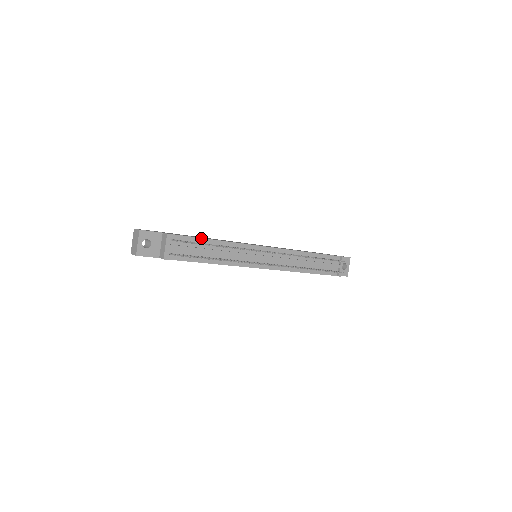
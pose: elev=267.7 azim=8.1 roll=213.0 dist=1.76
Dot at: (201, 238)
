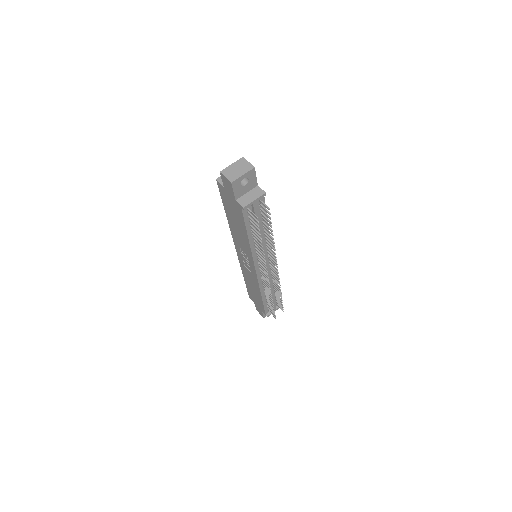
Dot at: occluded
